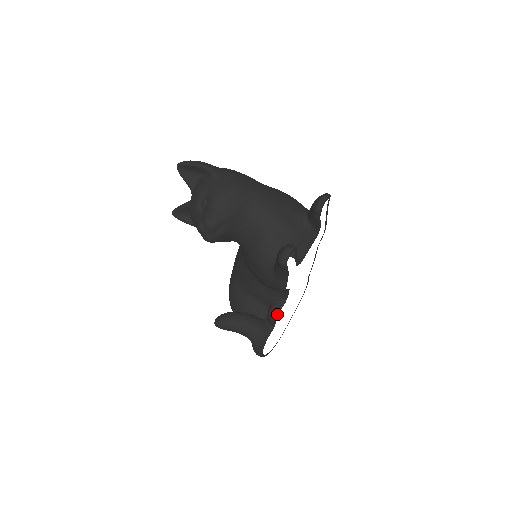
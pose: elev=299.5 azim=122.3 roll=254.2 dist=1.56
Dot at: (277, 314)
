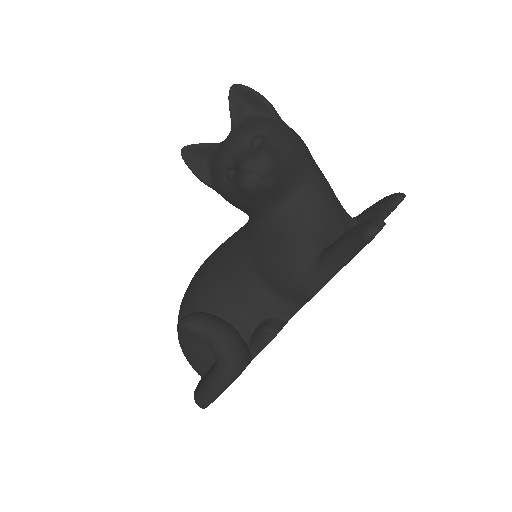
Dot at: (276, 334)
